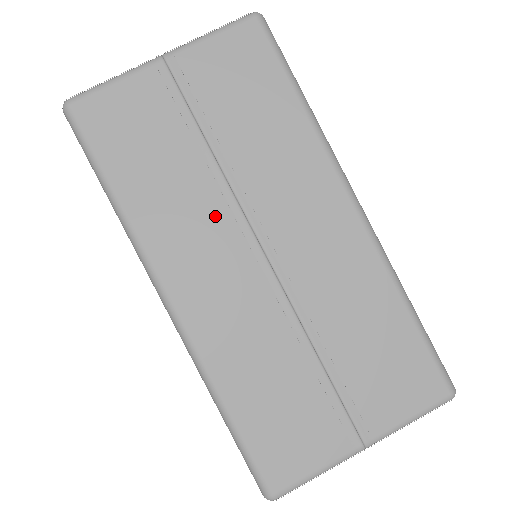
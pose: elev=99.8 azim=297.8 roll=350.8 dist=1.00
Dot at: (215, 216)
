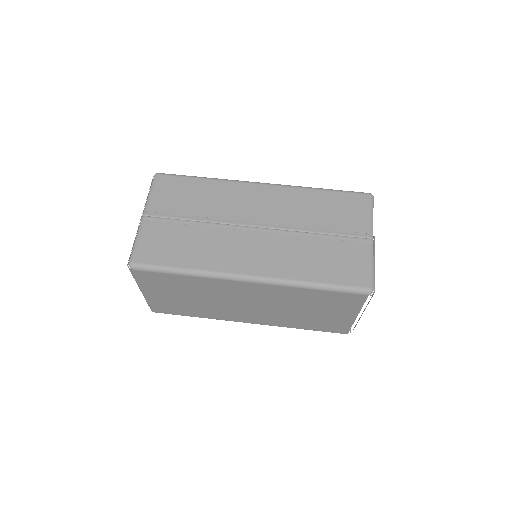
Dot at: (225, 236)
